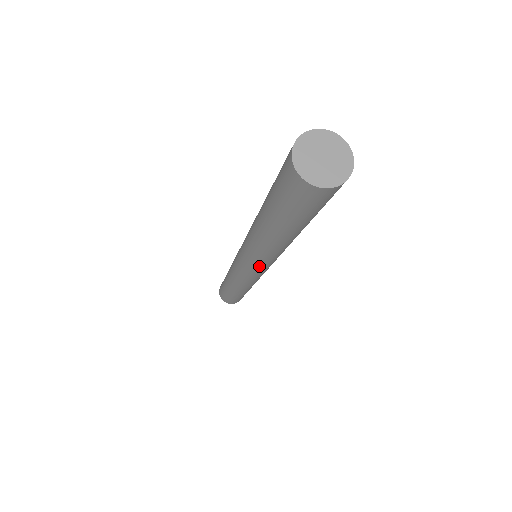
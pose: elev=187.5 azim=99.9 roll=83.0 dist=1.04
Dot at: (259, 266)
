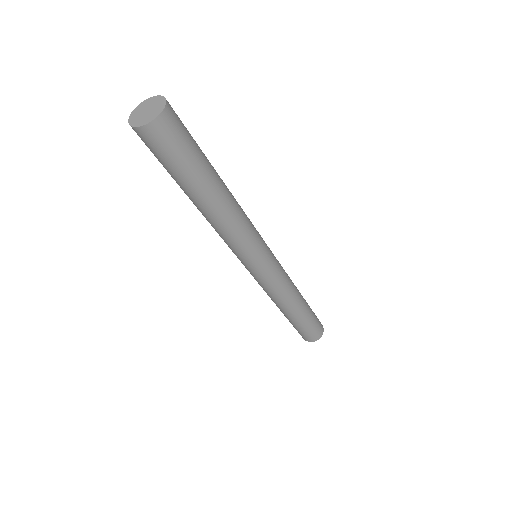
Dot at: (241, 255)
